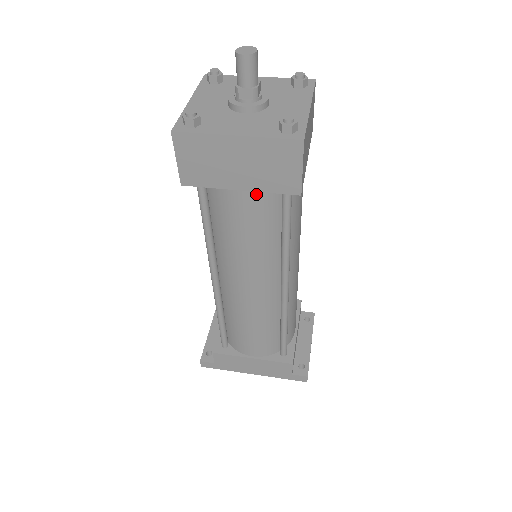
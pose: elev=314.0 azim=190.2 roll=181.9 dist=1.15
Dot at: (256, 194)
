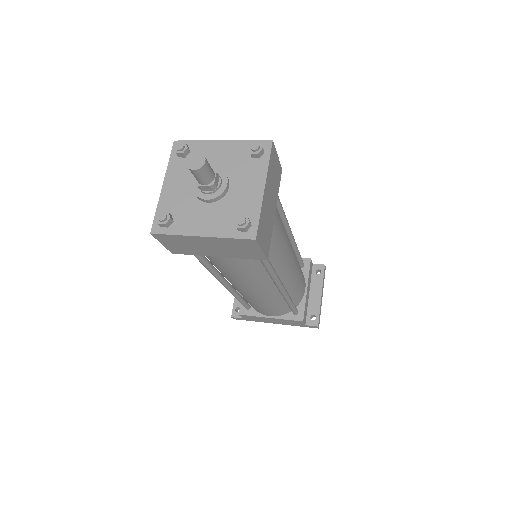
Dot at: occluded
